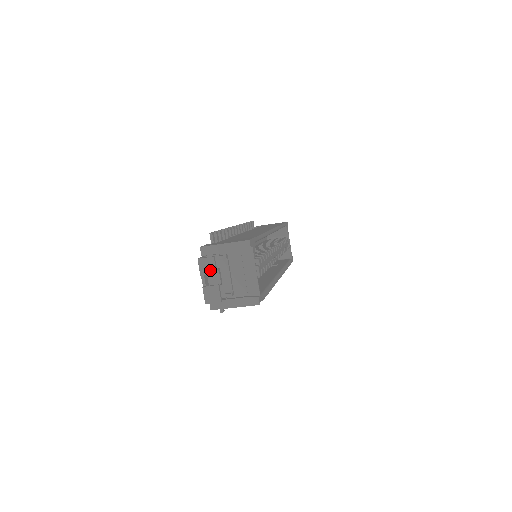
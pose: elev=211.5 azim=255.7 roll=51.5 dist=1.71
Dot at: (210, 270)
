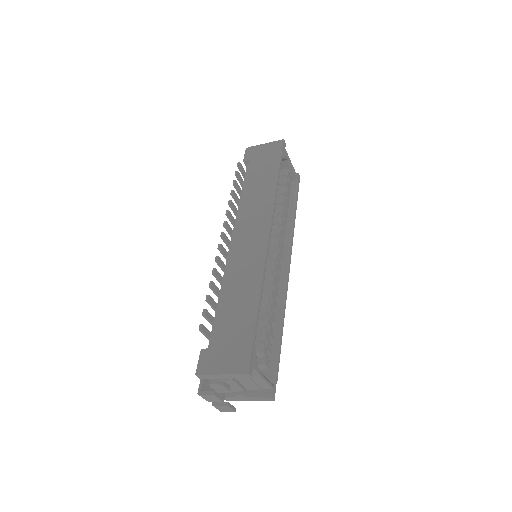
Dot at: (215, 400)
